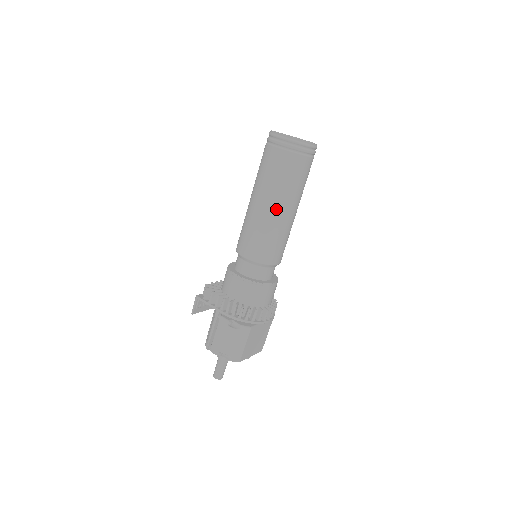
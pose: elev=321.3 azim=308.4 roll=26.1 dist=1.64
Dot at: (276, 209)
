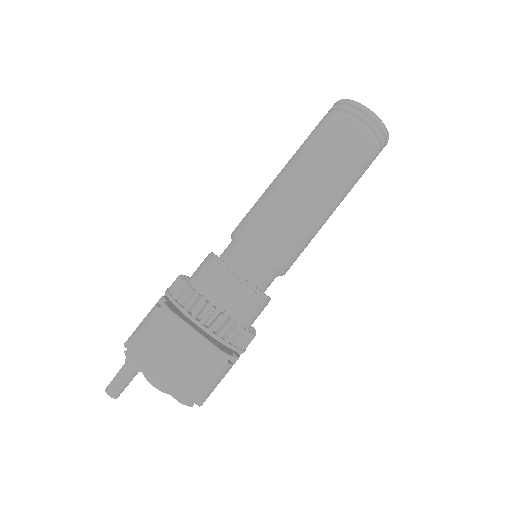
Dot at: (287, 172)
